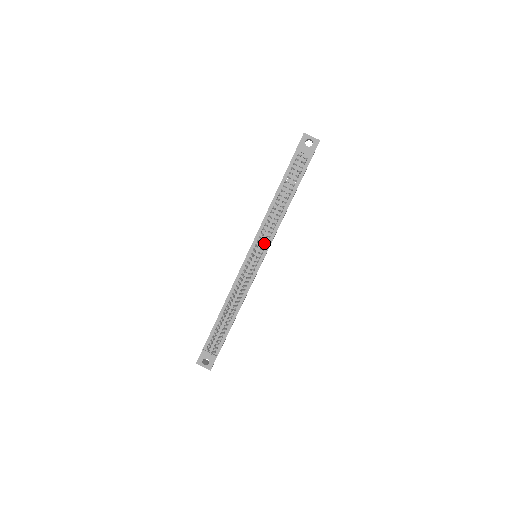
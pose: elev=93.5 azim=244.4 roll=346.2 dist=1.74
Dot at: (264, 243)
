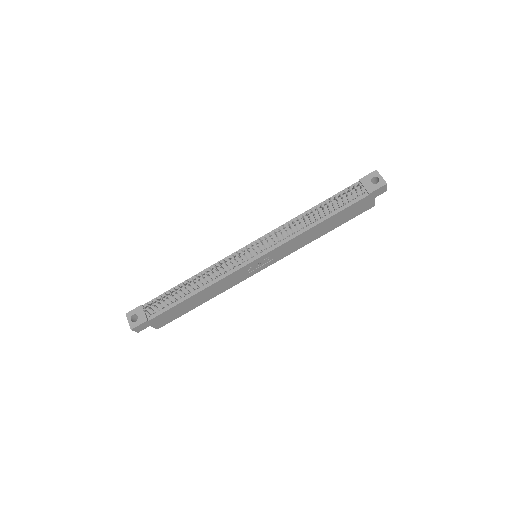
Dot at: (271, 244)
